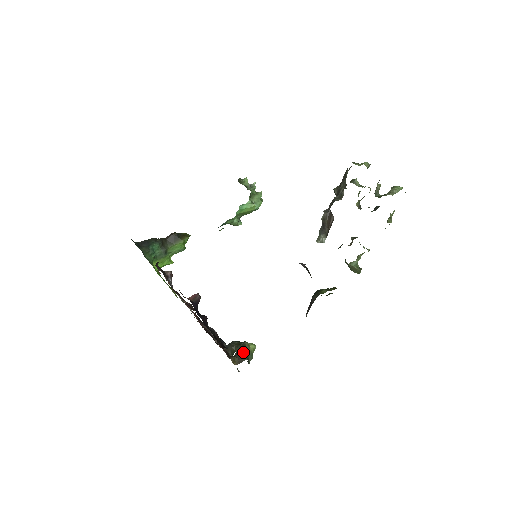
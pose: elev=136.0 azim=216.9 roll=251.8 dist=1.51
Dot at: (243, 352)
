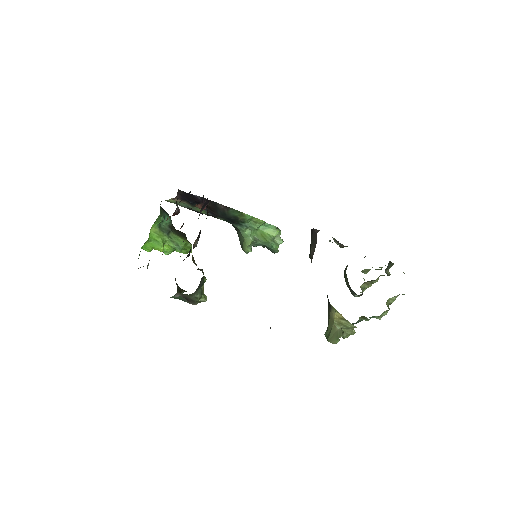
Dot at: (202, 272)
